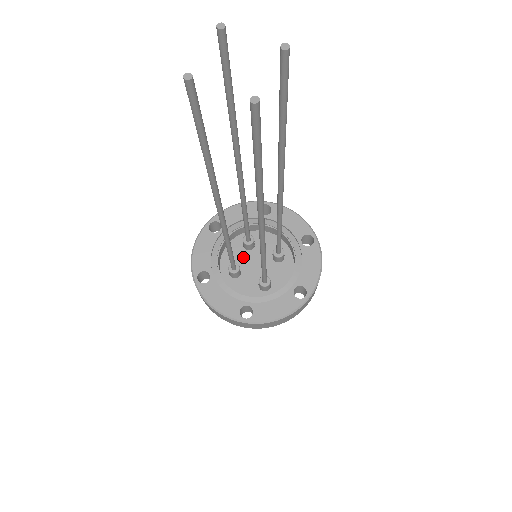
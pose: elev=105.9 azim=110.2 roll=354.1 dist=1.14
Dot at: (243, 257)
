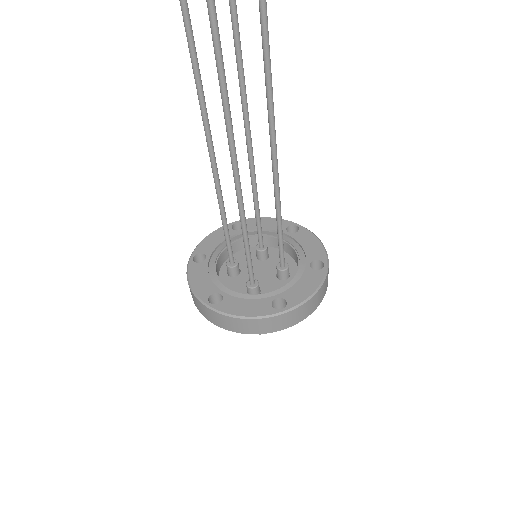
Dot at: occluded
